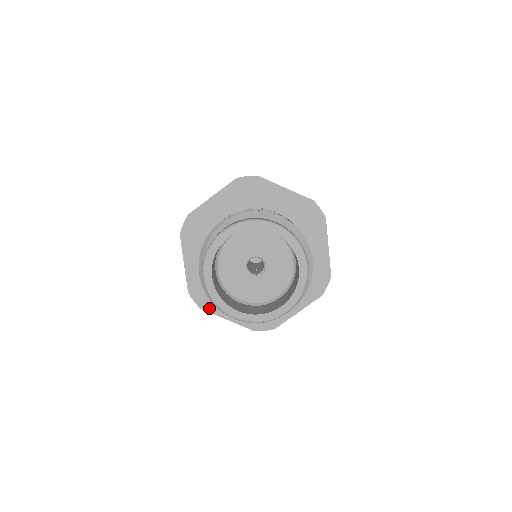
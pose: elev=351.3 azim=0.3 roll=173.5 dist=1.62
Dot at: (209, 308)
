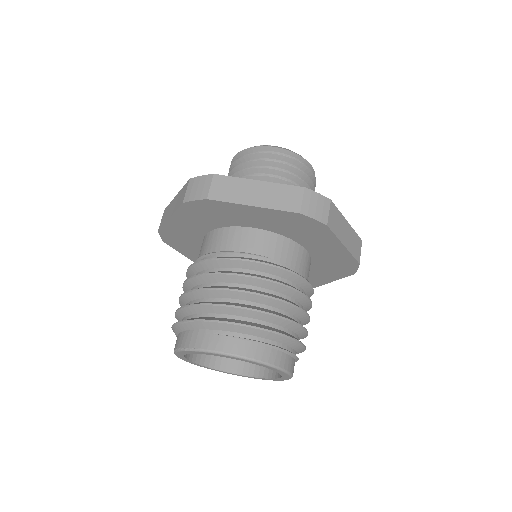
Dot at: occluded
